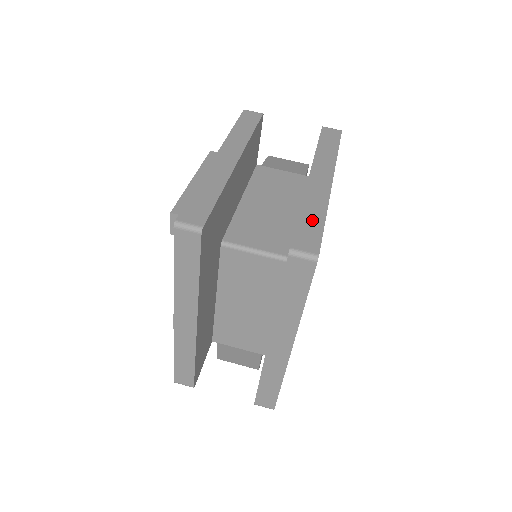
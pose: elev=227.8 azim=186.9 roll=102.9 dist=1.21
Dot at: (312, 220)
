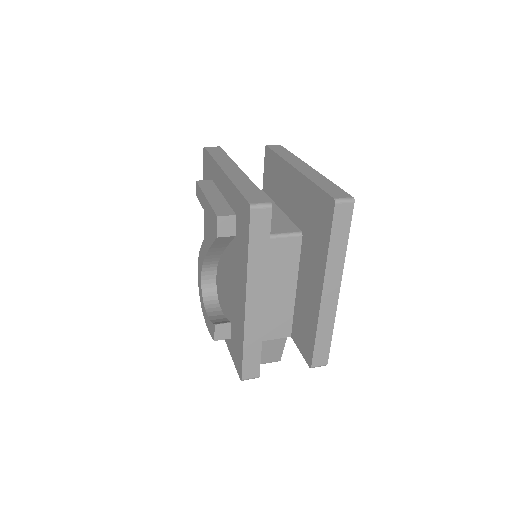
Dot at: (327, 185)
